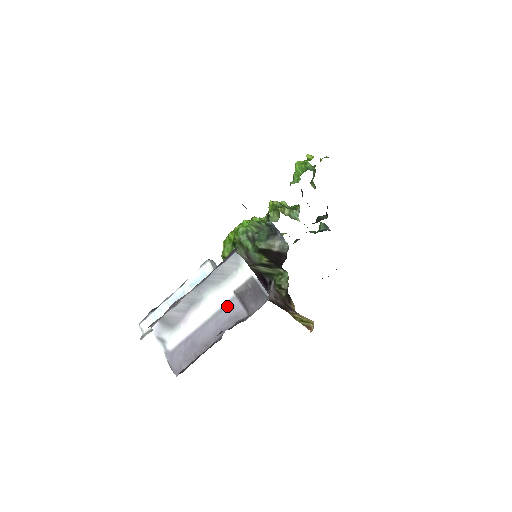
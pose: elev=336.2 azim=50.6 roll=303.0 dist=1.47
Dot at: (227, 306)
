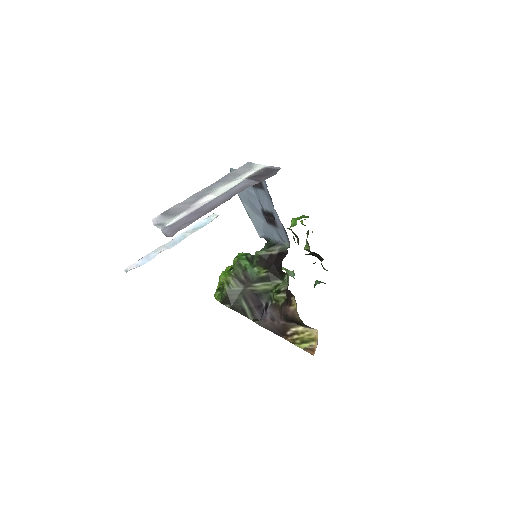
Dot at: (238, 184)
